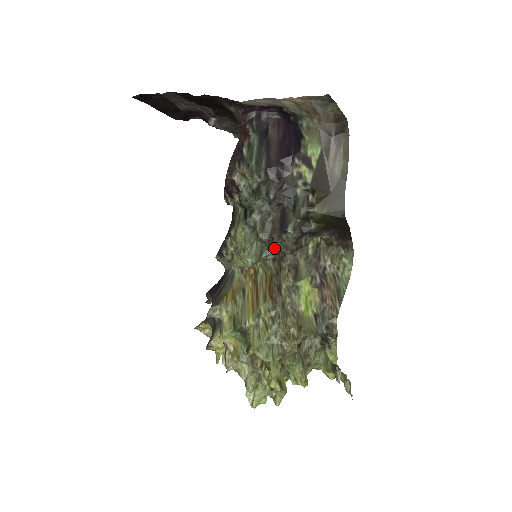
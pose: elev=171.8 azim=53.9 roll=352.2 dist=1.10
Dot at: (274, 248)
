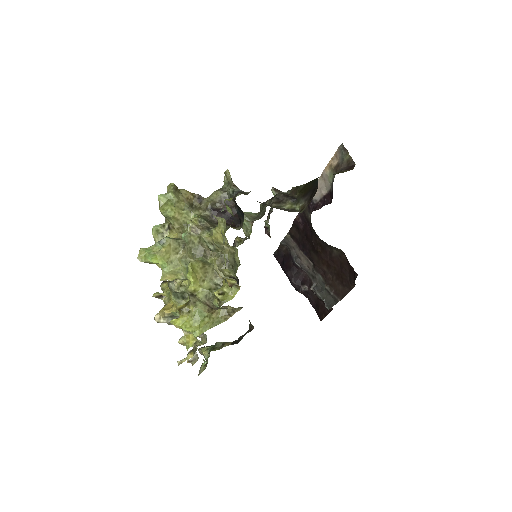
Dot at: (264, 211)
